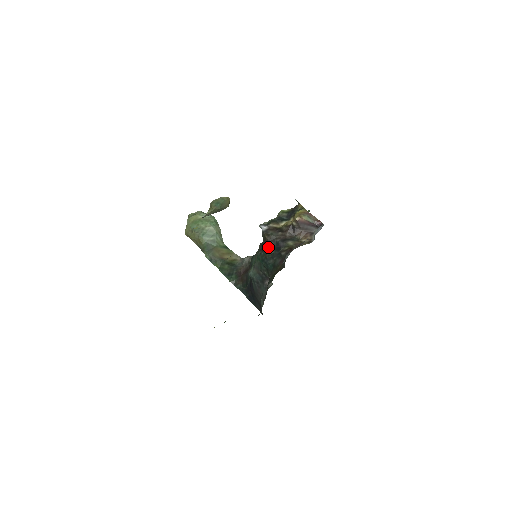
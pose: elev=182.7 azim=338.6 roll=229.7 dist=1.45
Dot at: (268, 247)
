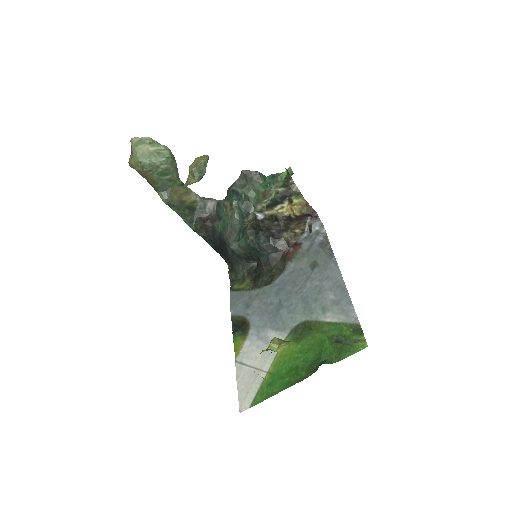
Dot at: (262, 237)
